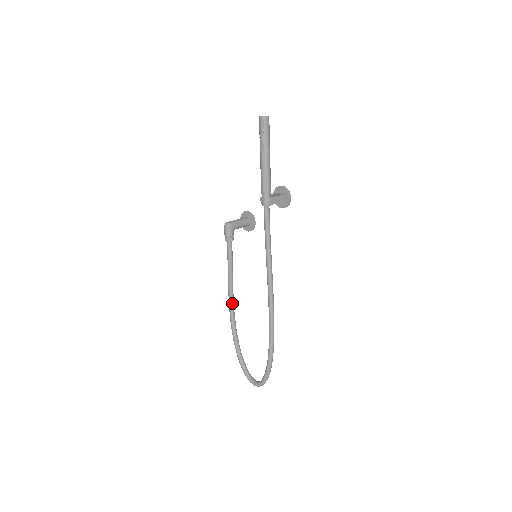
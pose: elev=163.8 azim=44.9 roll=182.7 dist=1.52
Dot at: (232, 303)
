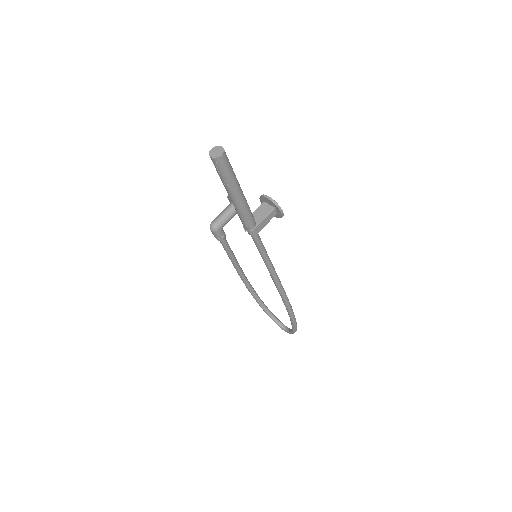
Dot at: (243, 277)
